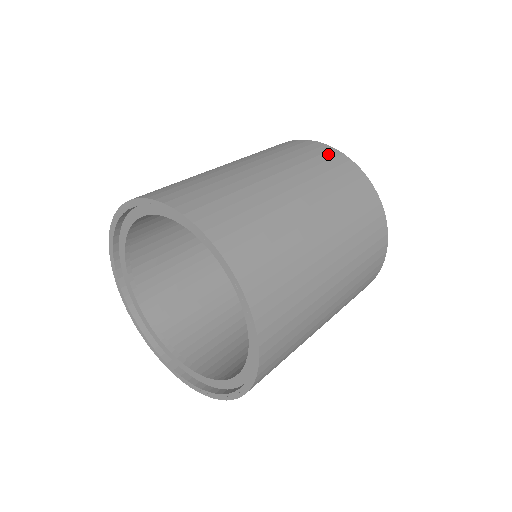
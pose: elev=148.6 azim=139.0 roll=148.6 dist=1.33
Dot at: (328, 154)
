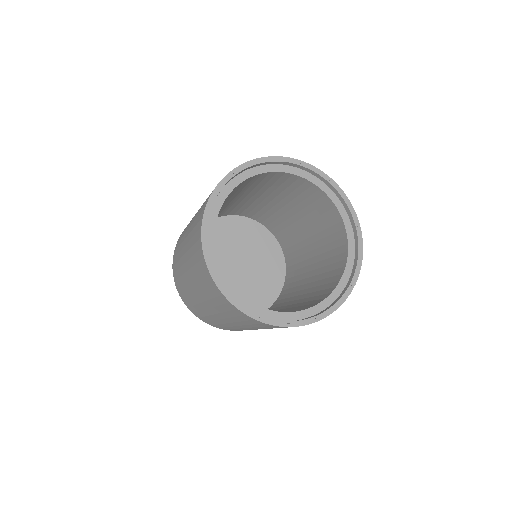
Dot at: occluded
